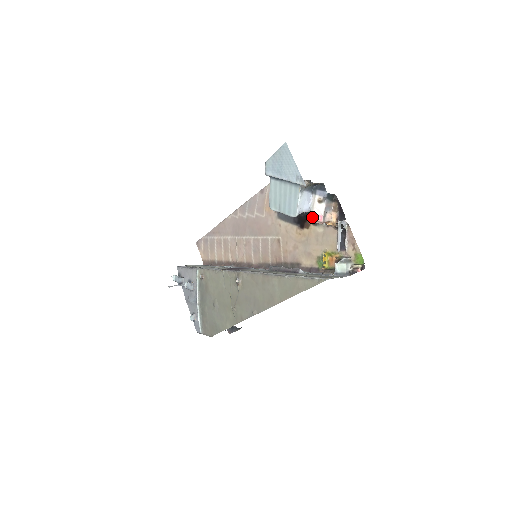
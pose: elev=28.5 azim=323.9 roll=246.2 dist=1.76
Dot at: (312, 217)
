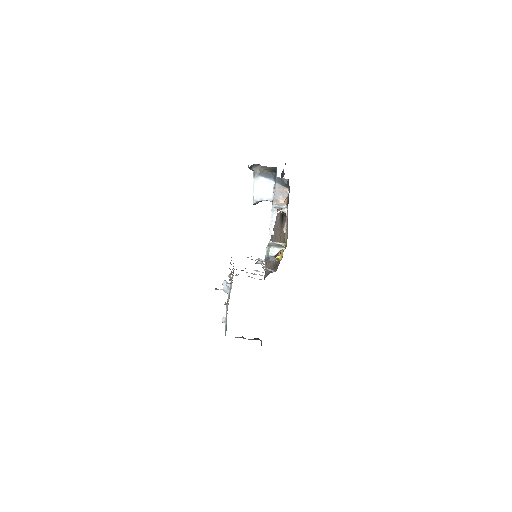
Dot at: occluded
